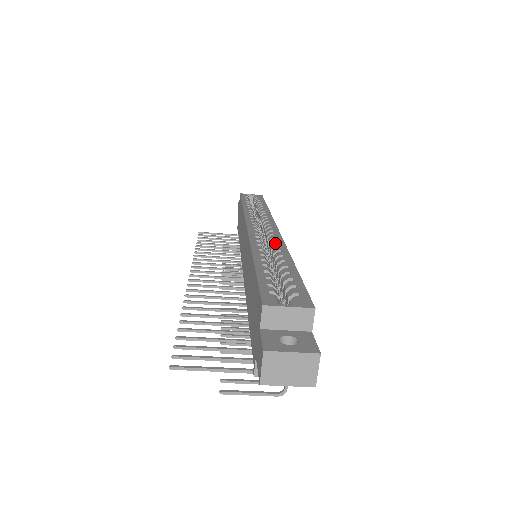
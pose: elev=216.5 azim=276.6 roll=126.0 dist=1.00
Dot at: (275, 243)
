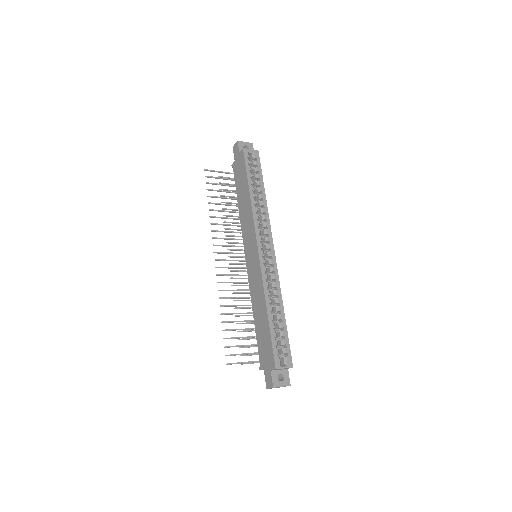
Dot at: (275, 283)
